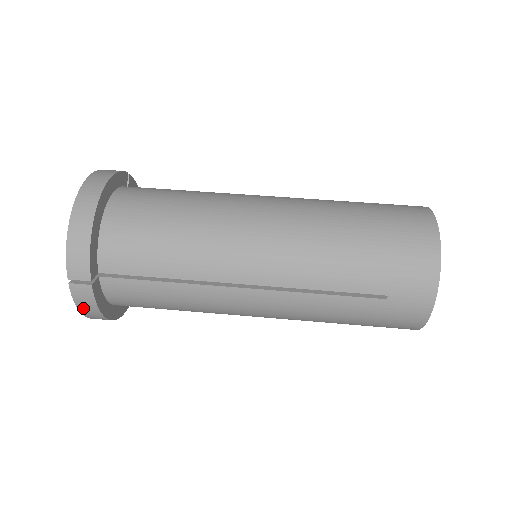
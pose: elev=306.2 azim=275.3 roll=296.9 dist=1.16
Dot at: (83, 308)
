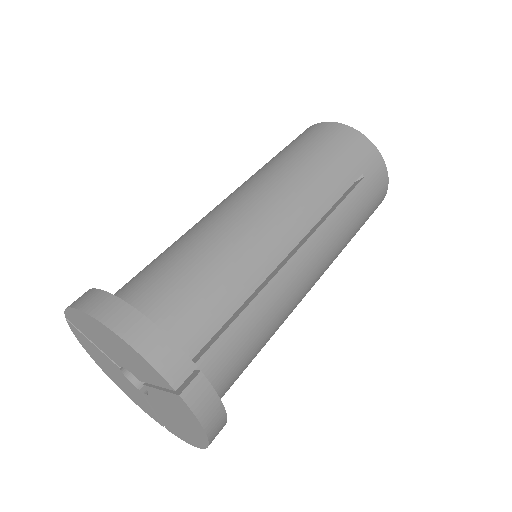
Dot at: (207, 419)
